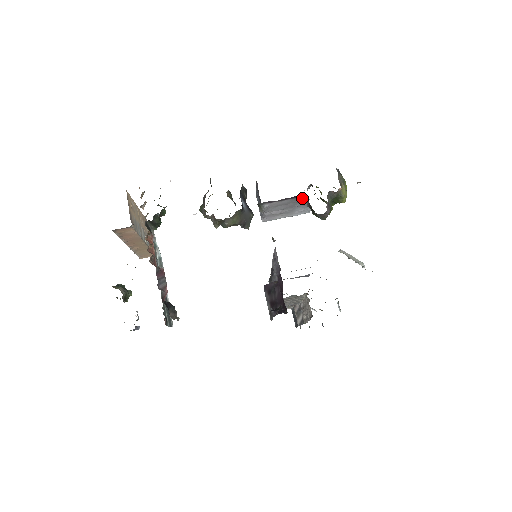
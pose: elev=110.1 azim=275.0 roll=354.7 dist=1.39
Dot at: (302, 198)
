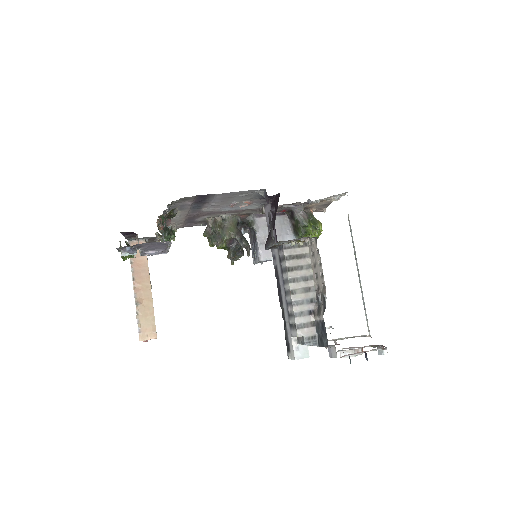
Dot at: (284, 219)
